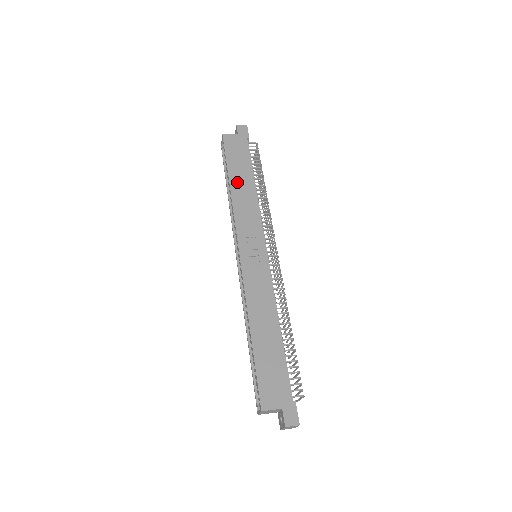
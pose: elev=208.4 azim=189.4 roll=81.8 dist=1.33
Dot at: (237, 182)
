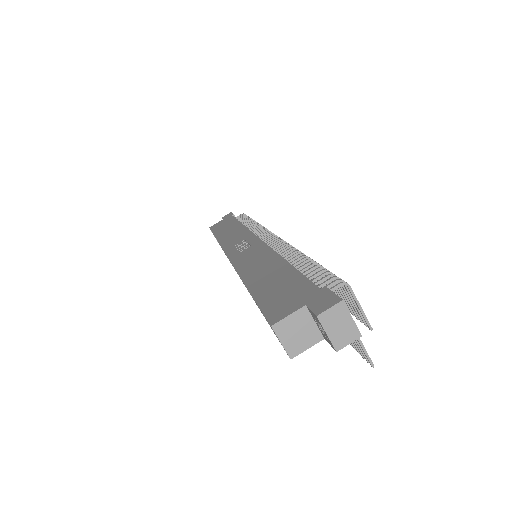
Dot at: (223, 233)
